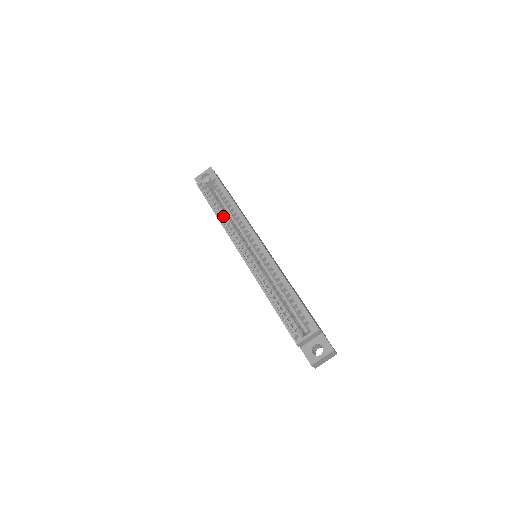
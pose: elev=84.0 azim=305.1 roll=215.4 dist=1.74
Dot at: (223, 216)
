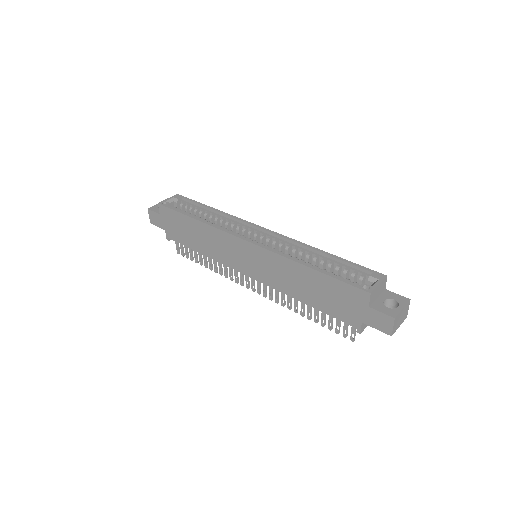
Dot at: occluded
